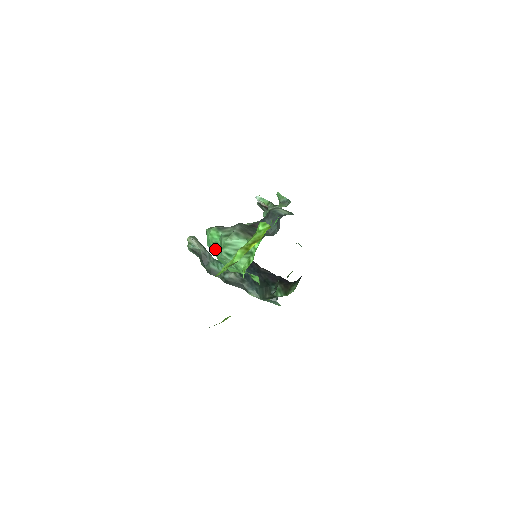
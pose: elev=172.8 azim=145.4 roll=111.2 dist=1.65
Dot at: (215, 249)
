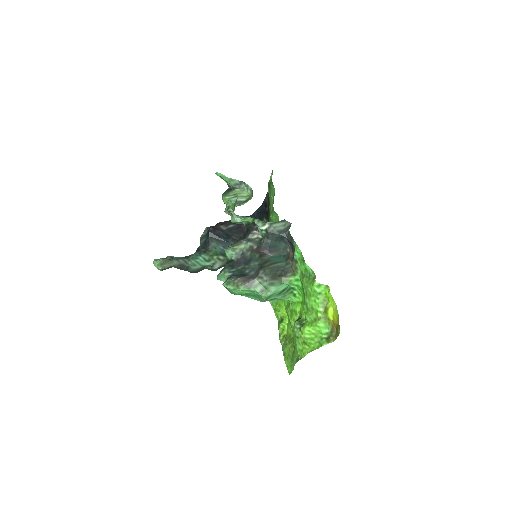
Dot at: occluded
